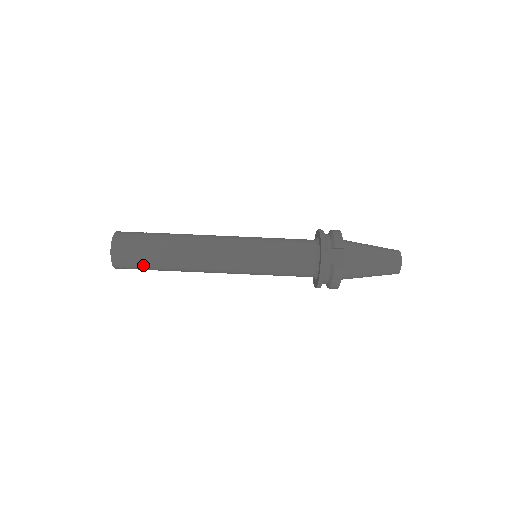
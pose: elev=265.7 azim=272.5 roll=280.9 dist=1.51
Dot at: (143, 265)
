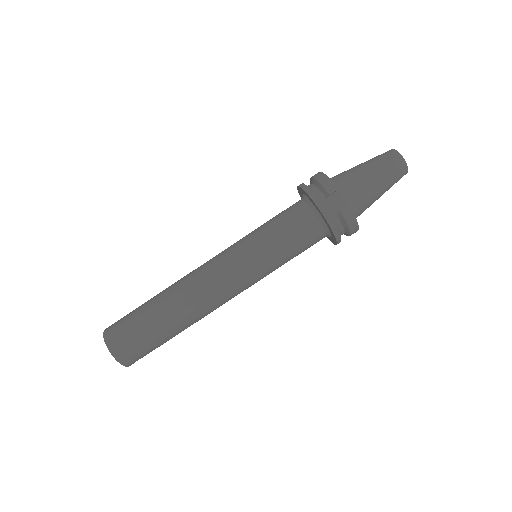
Dot at: (154, 345)
